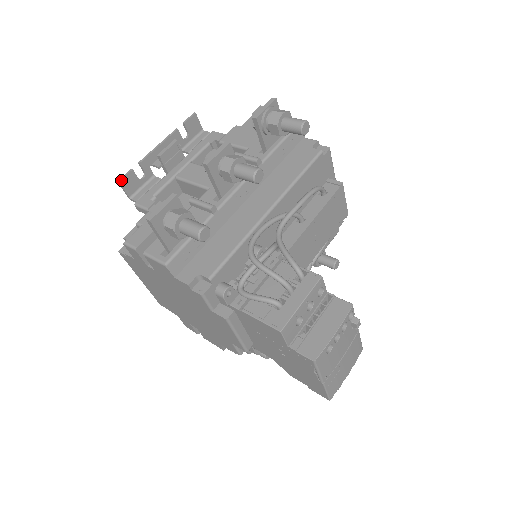
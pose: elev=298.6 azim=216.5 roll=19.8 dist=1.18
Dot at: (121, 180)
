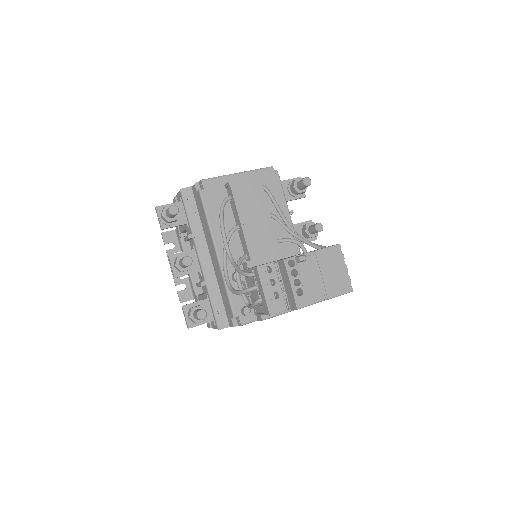
Dot at: (180, 301)
